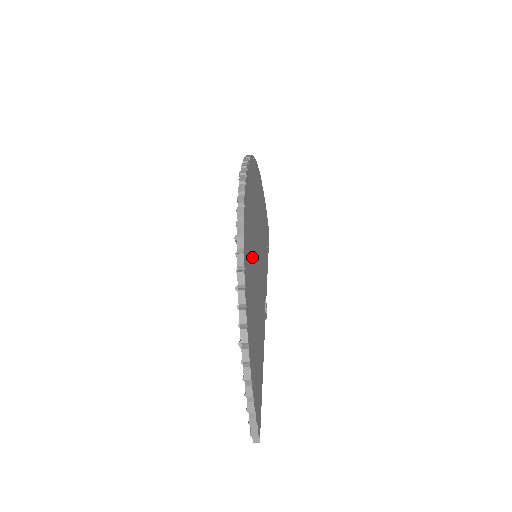
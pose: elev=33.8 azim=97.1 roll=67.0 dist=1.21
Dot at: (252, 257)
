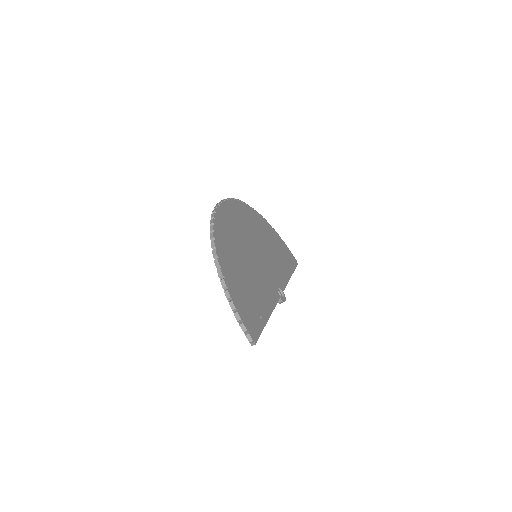
Dot at: (237, 245)
